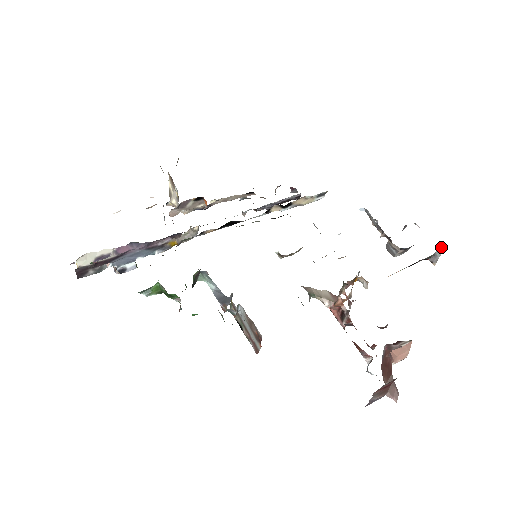
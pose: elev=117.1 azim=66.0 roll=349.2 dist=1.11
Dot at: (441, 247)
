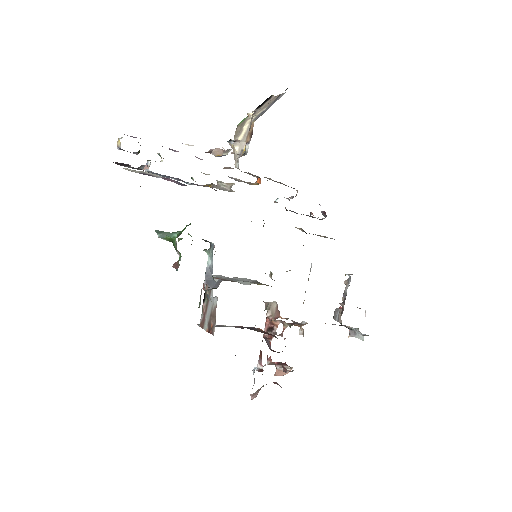
Dot at: (363, 337)
